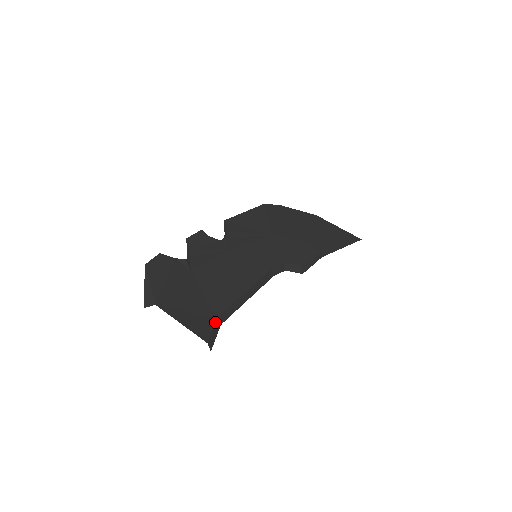
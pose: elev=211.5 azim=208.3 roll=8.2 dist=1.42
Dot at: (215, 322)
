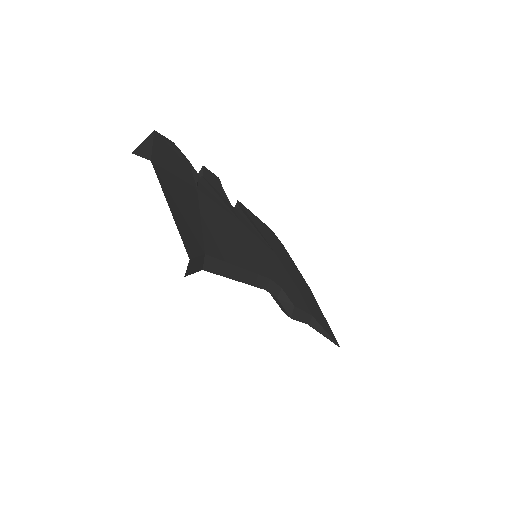
Dot at: (202, 255)
